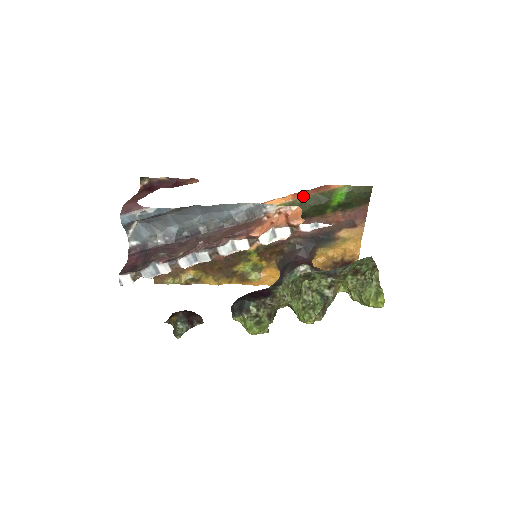
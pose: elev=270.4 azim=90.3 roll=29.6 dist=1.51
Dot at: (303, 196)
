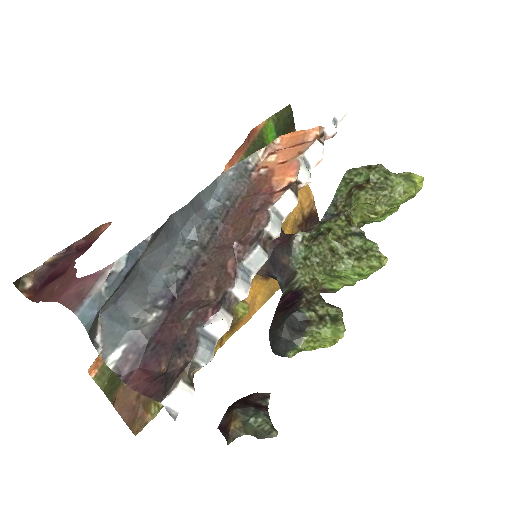
Dot at: (238, 159)
